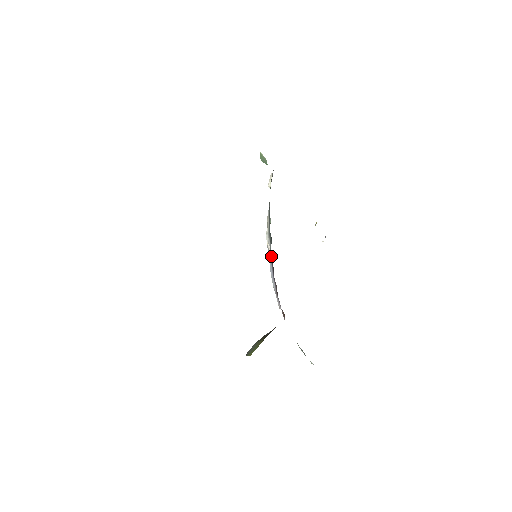
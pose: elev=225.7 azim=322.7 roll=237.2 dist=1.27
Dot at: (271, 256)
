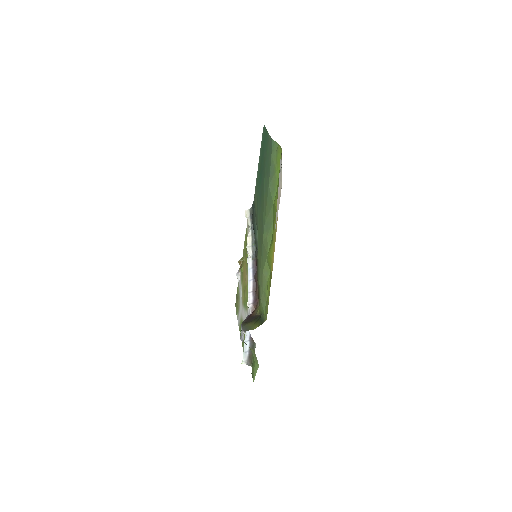
Dot at: (255, 262)
